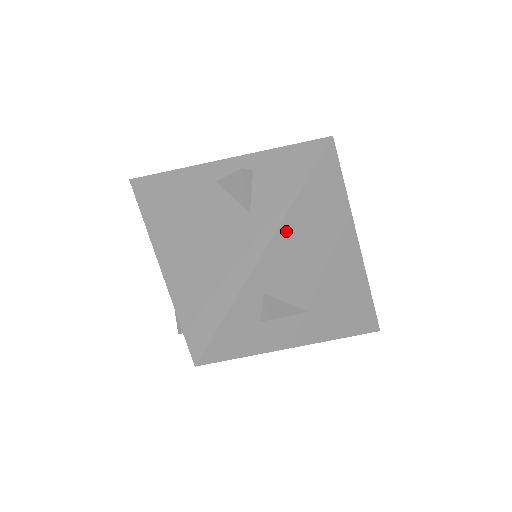
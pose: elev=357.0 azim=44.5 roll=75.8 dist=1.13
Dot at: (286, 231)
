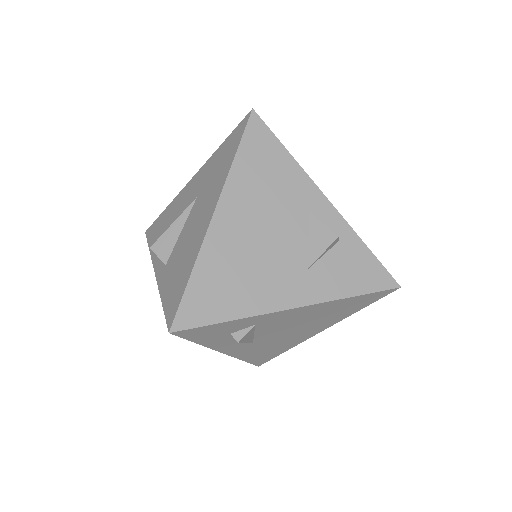
Dot at: (313, 308)
